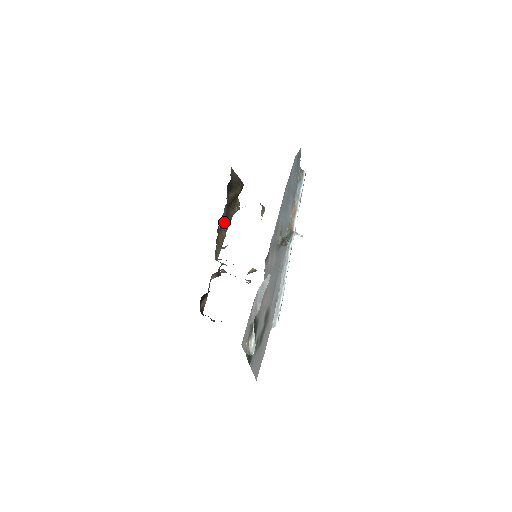
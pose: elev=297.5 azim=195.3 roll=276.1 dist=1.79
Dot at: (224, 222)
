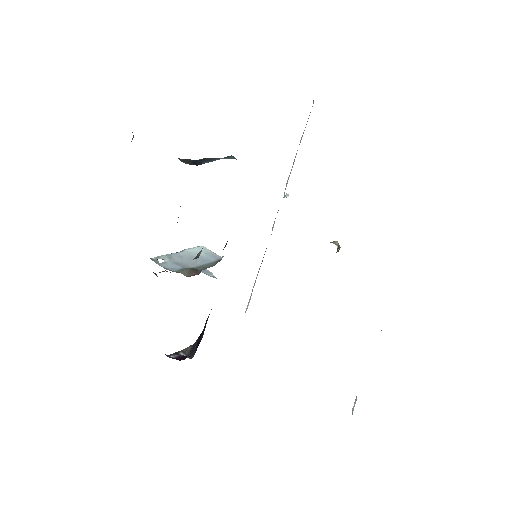
Dot at: occluded
